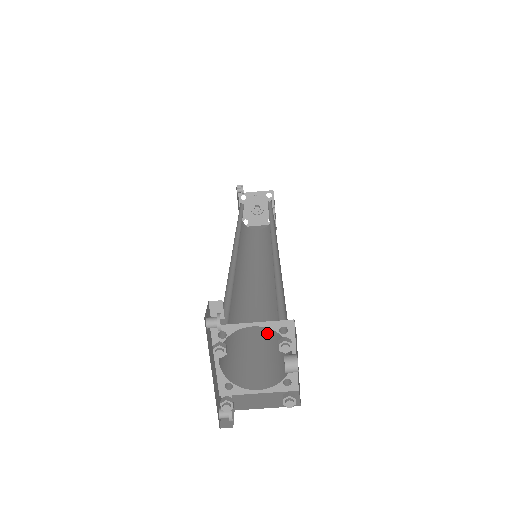
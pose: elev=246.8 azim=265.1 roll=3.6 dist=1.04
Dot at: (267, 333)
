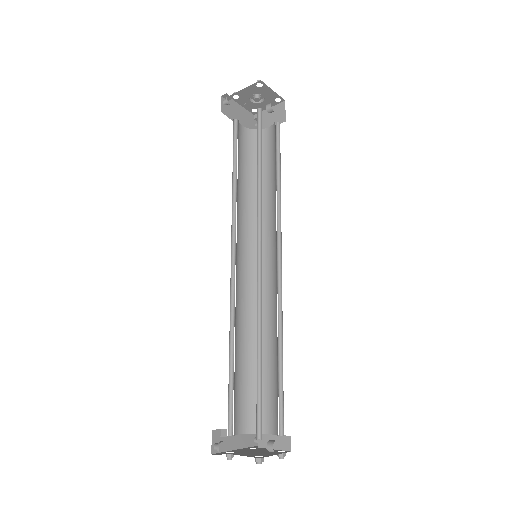
Dot at: (273, 367)
